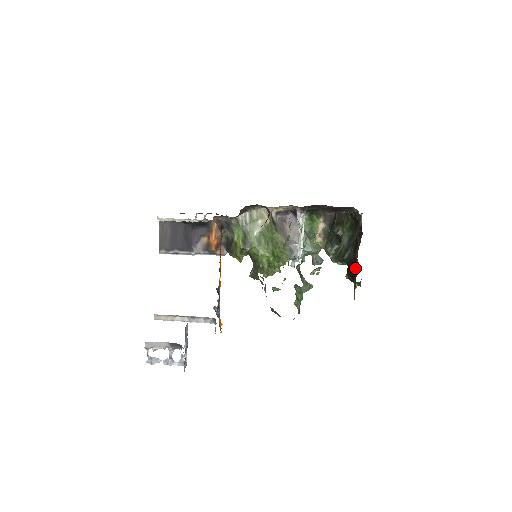
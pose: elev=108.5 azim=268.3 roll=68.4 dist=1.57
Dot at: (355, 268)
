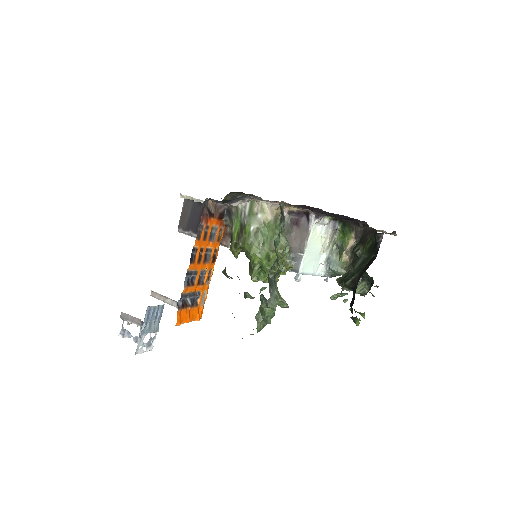
Dot at: (354, 299)
